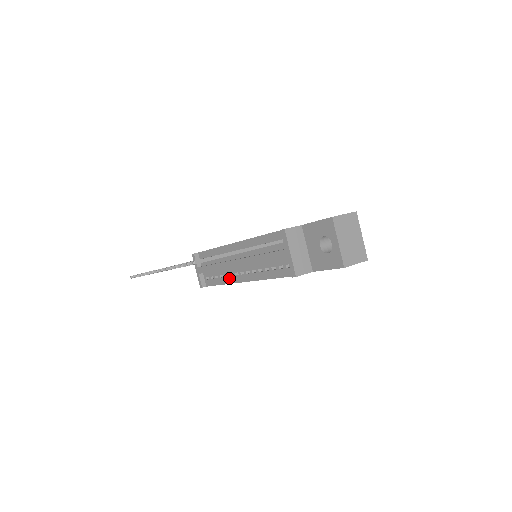
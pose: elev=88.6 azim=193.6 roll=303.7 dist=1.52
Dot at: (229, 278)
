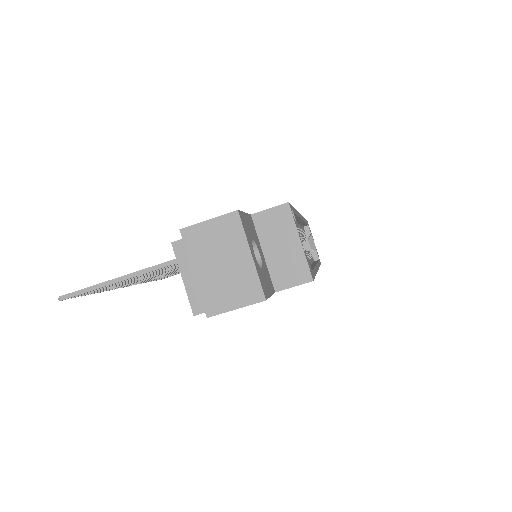
Dot at: occluded
